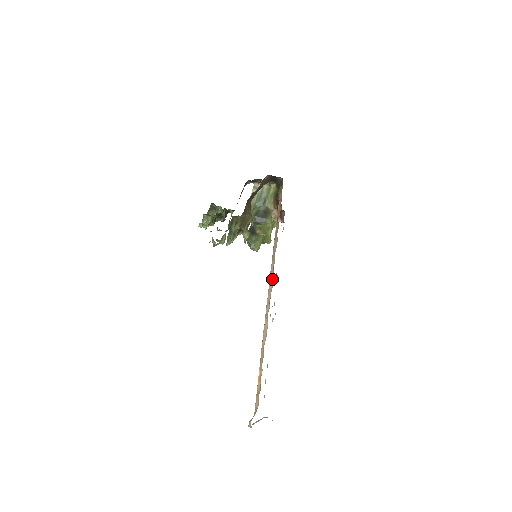
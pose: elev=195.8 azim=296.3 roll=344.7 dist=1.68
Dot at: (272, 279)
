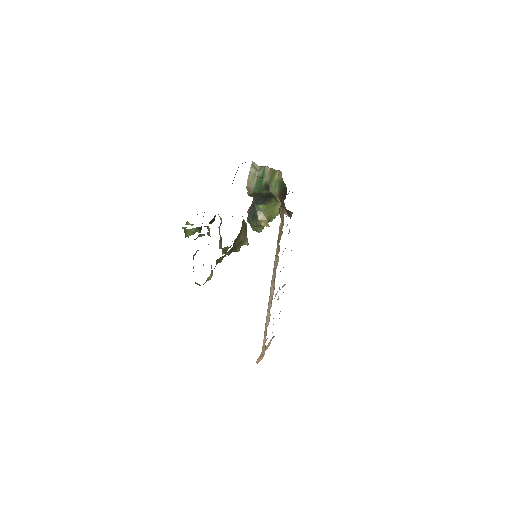
Dot at: (273, 287)
